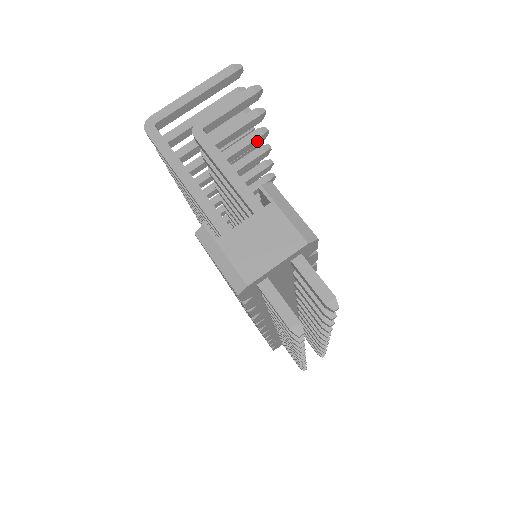
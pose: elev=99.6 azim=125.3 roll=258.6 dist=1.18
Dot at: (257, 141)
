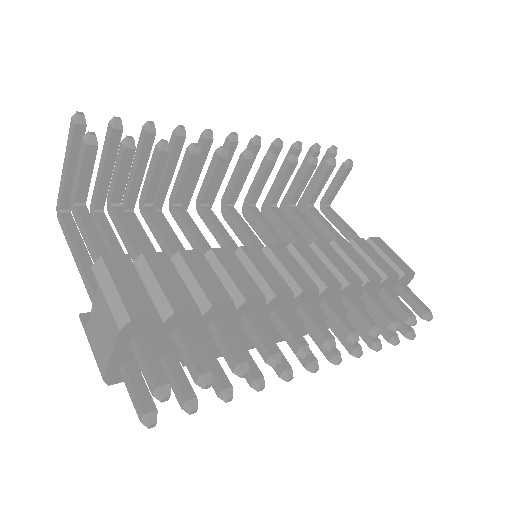
Dot at: (161, 160)
